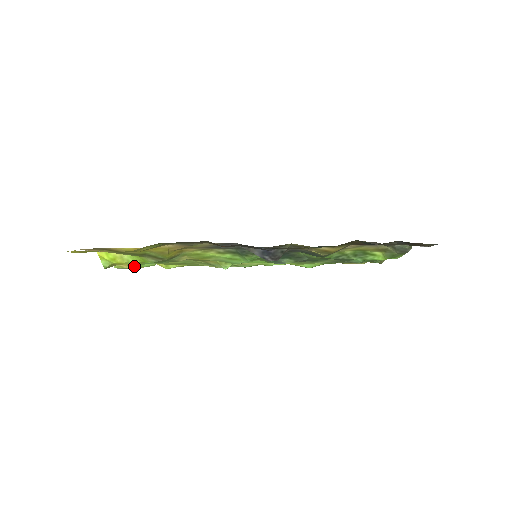
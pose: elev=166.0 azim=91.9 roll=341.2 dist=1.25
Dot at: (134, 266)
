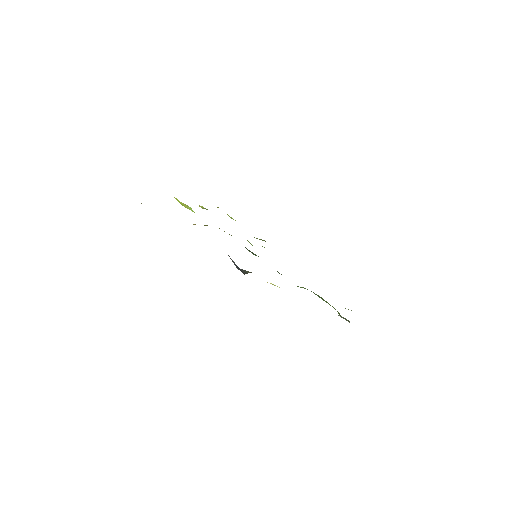
Dot at: (204, 208)
